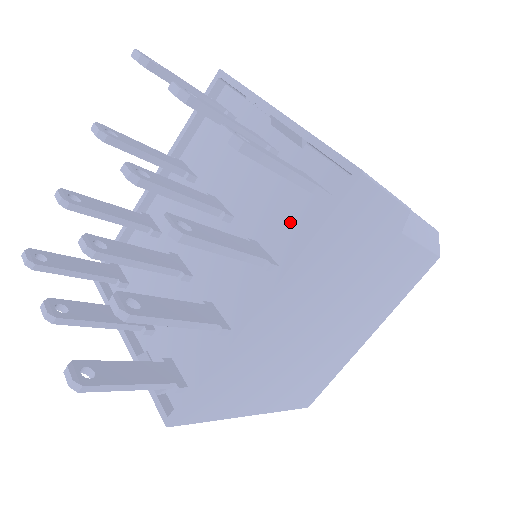
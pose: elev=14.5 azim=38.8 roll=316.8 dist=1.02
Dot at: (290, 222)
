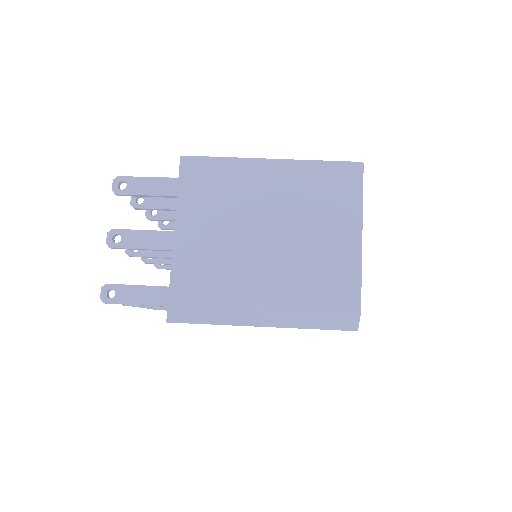
Dot at: occluded
